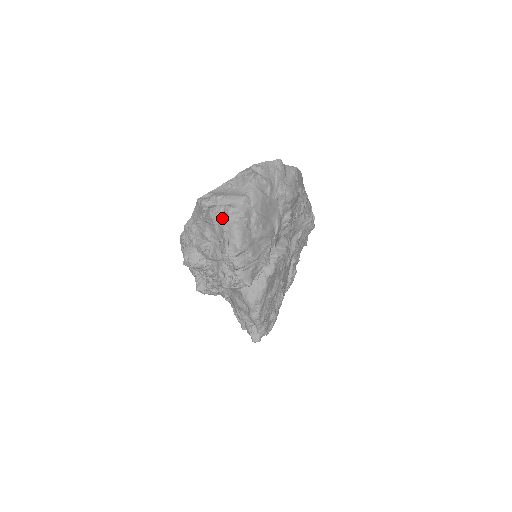
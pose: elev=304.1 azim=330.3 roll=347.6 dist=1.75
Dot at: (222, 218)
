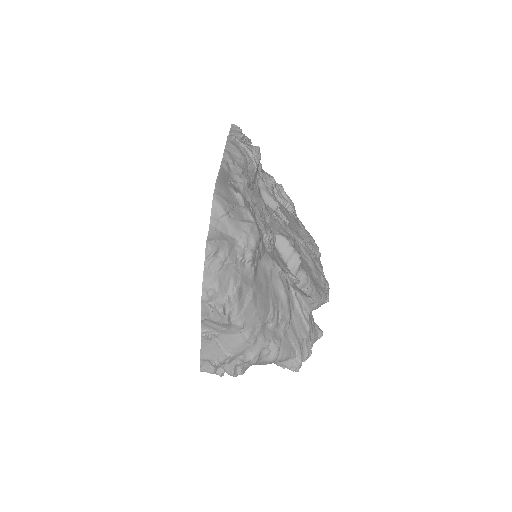
Dot at: occluded
